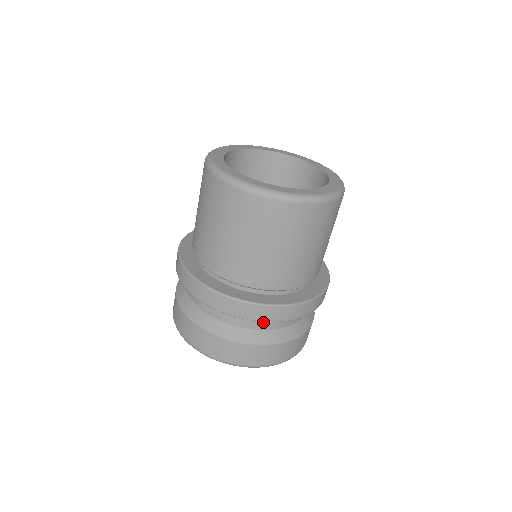
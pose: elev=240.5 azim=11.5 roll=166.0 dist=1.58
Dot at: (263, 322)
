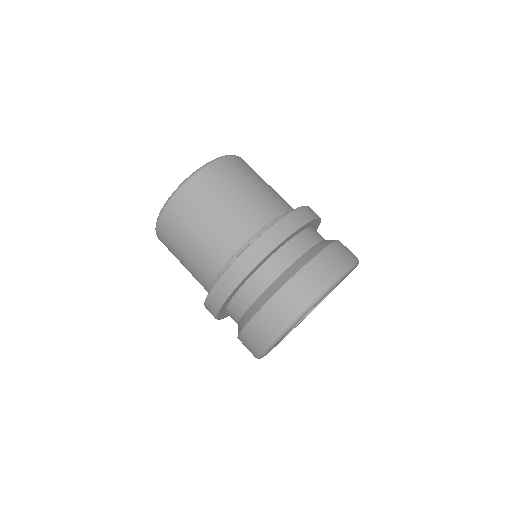
Dot at: (250, 292)
